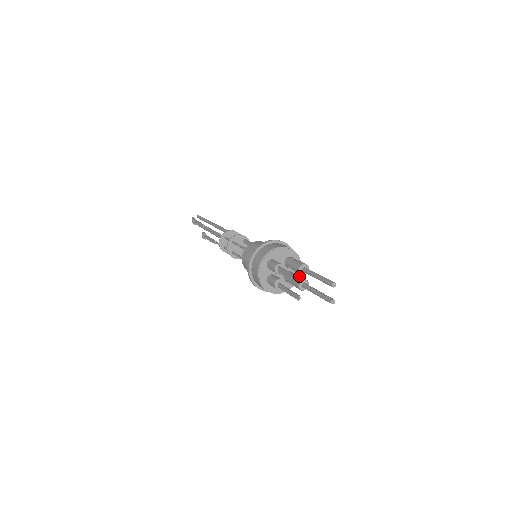
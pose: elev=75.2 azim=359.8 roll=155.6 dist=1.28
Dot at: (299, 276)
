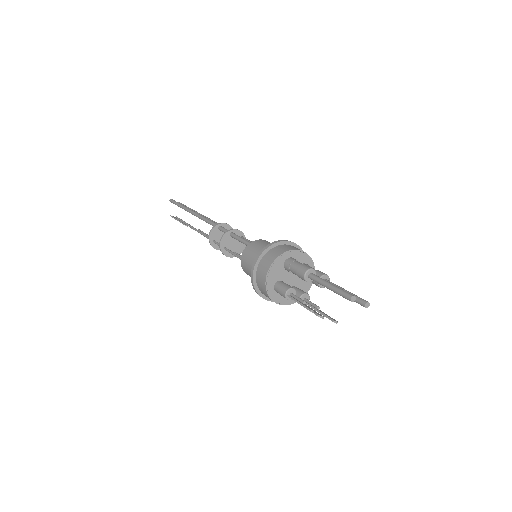
Dot at: occluded
